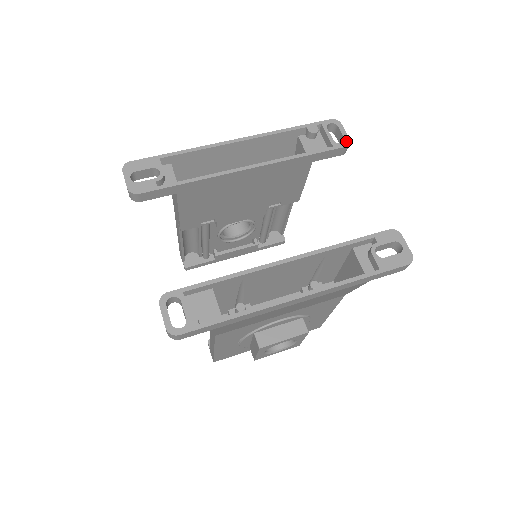
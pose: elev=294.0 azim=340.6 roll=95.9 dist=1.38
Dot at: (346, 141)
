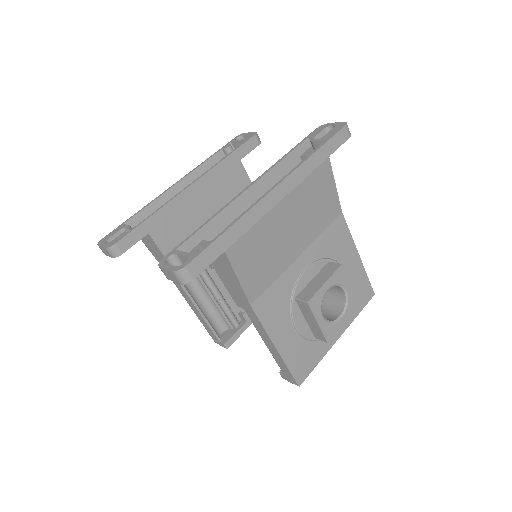
Dot at: (253, 134)
